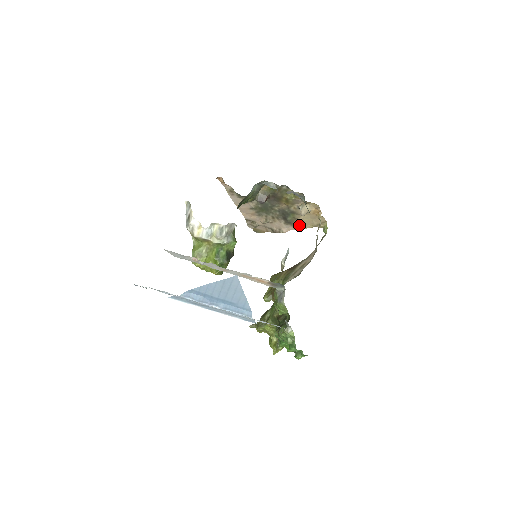
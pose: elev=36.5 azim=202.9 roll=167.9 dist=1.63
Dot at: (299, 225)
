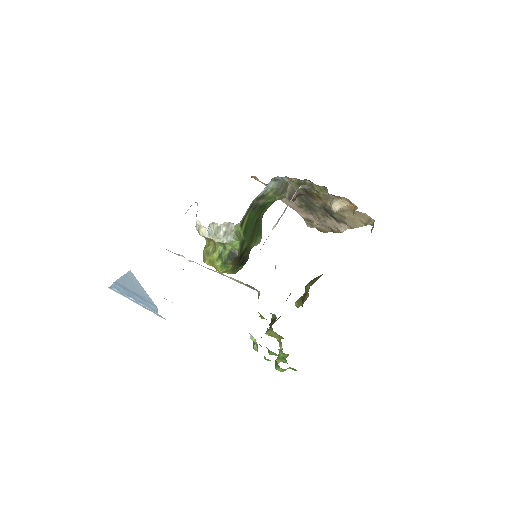
Dot at: (351, 223)
